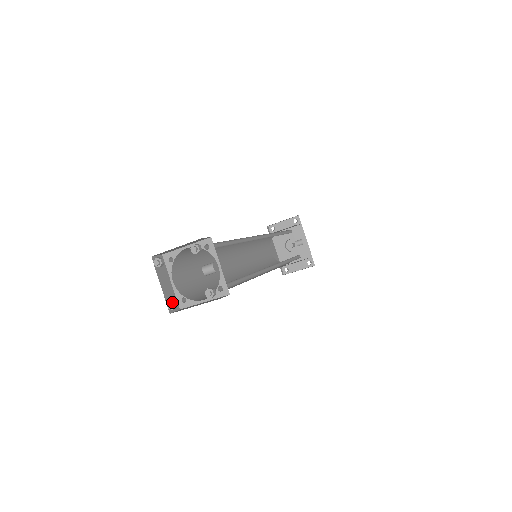
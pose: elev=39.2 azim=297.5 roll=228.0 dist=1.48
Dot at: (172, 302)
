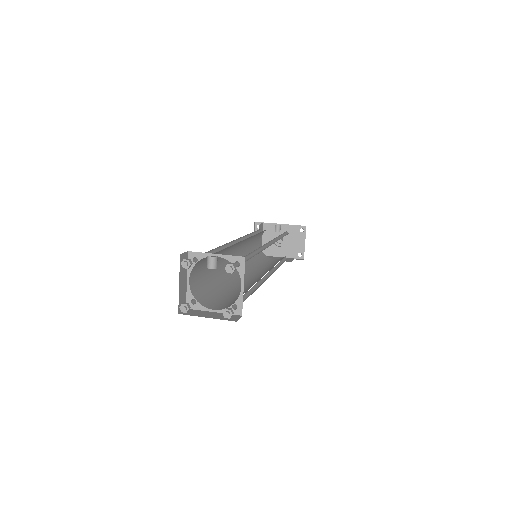
Dot at: (225, 312)
